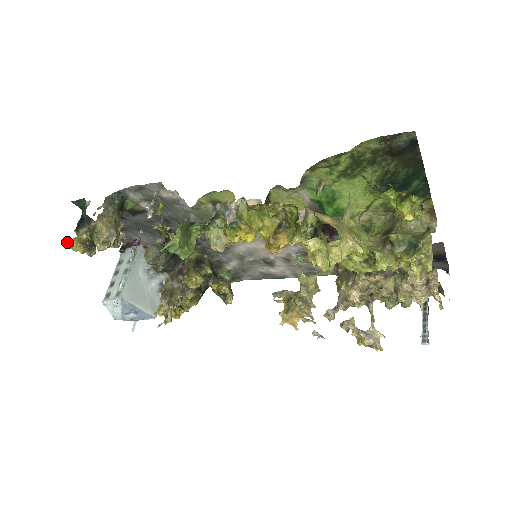
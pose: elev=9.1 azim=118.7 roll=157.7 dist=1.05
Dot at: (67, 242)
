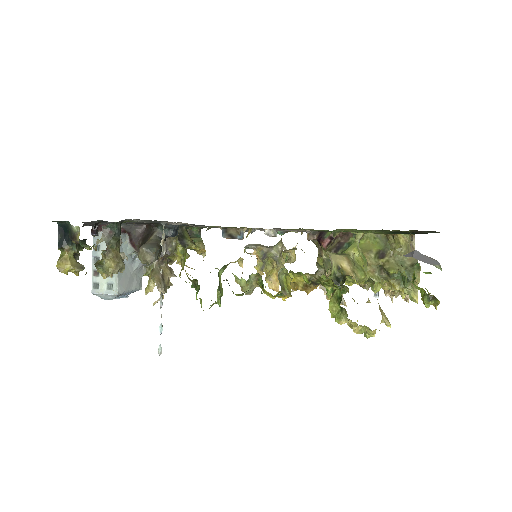
Dot at: (57, 266)
